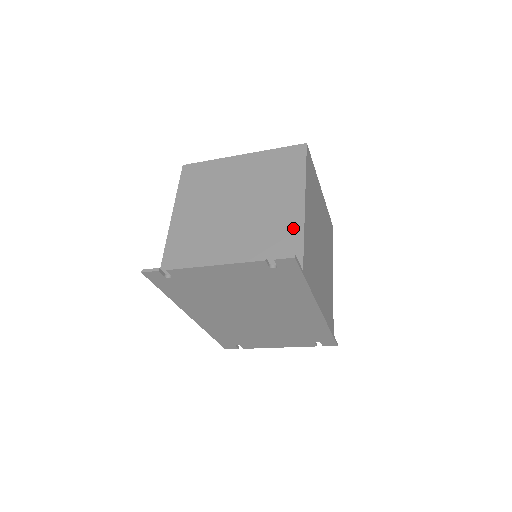
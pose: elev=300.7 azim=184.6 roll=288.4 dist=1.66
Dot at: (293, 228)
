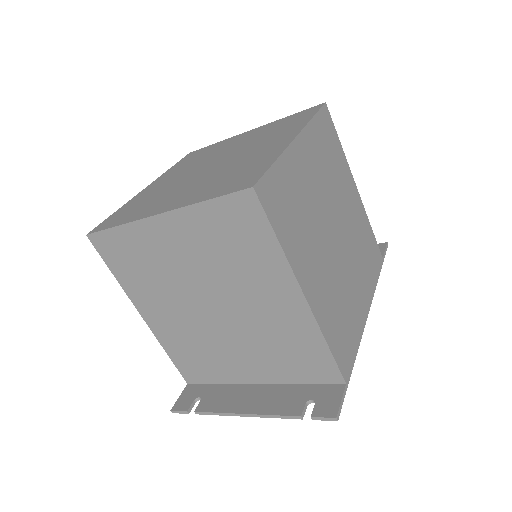
Dot at: (307, 335)
